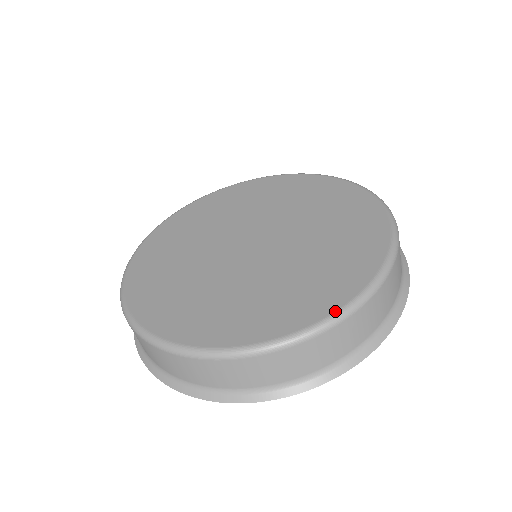
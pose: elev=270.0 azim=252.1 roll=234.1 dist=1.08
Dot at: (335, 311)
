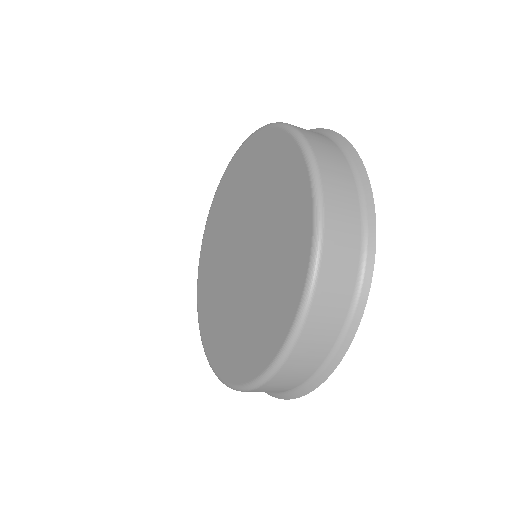
Dot at: (299, 302)
